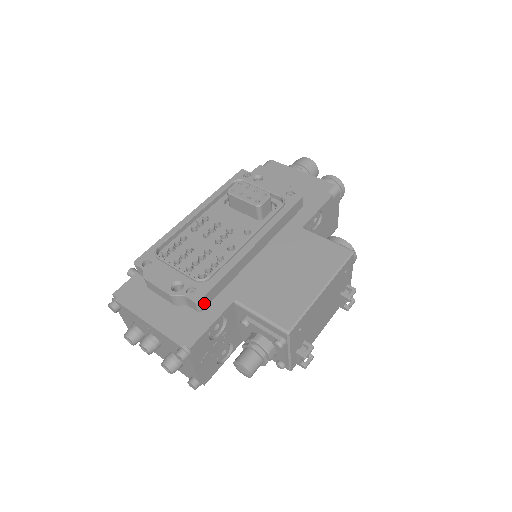
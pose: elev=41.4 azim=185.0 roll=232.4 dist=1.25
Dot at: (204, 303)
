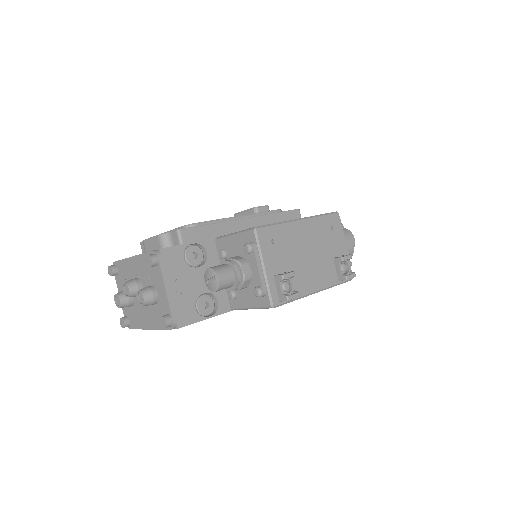
Dot at: (186, 237)
